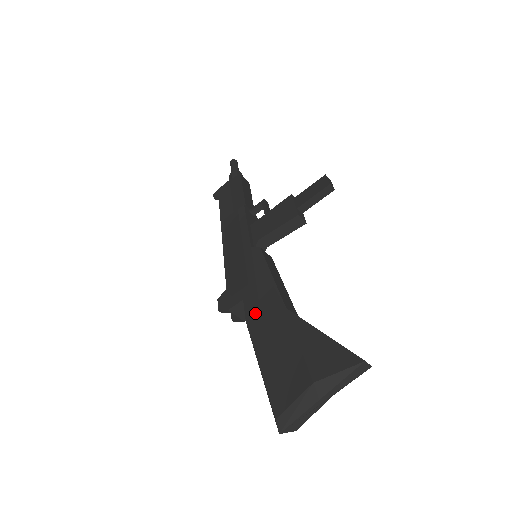
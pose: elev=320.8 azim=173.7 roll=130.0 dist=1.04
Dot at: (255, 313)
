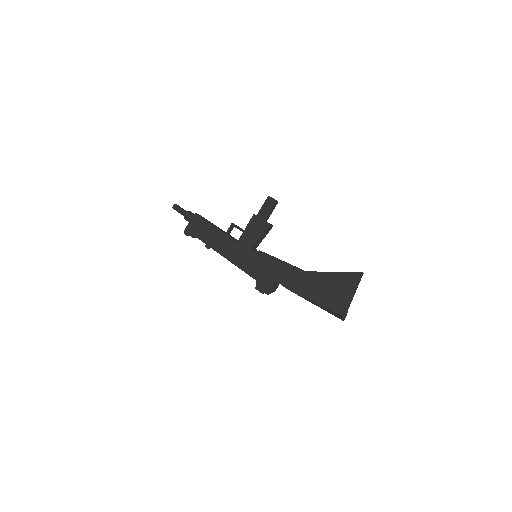
Dot at: (289, 282)
